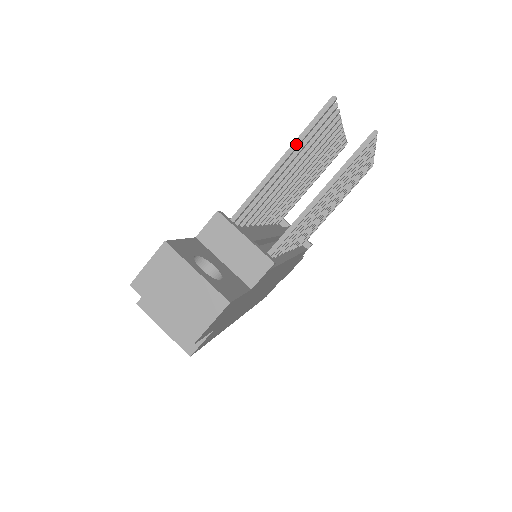
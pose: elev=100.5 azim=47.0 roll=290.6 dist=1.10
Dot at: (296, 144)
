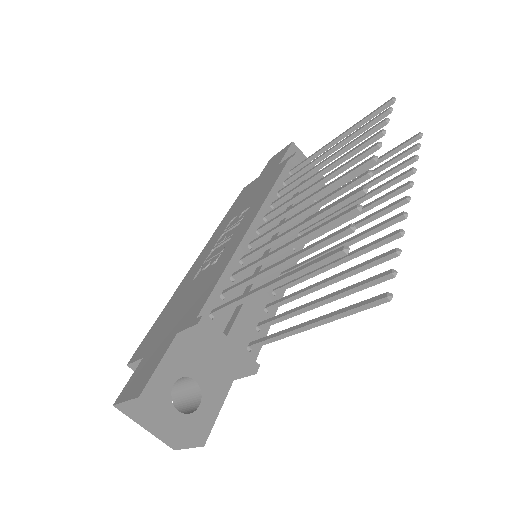
Dot at: (291, 278)
